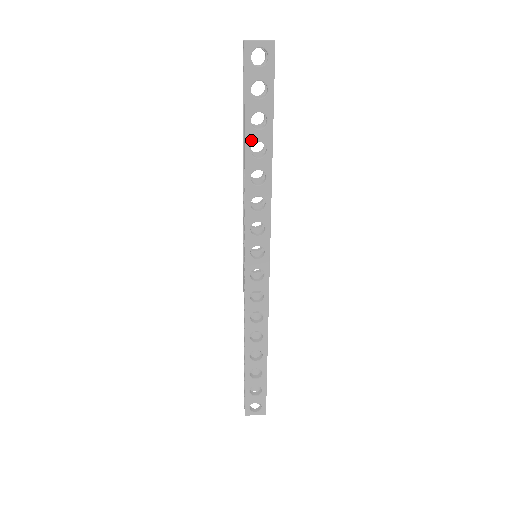
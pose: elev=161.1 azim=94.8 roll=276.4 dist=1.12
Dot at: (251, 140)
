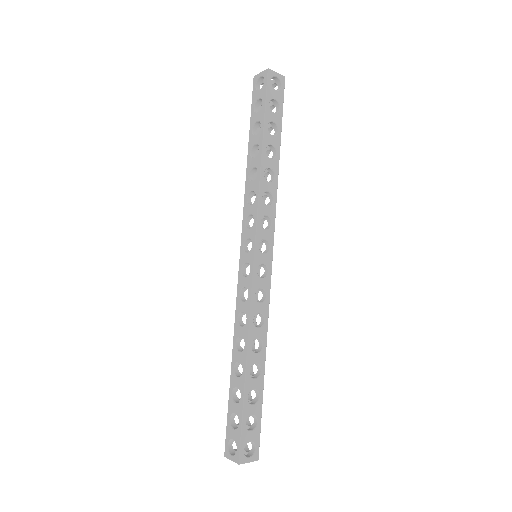
Dot at: (251, 145)
